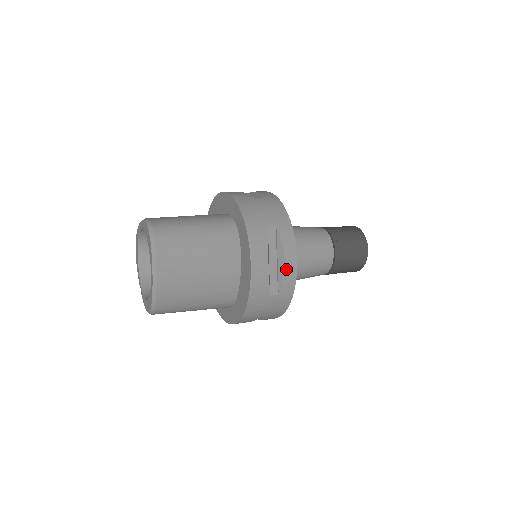
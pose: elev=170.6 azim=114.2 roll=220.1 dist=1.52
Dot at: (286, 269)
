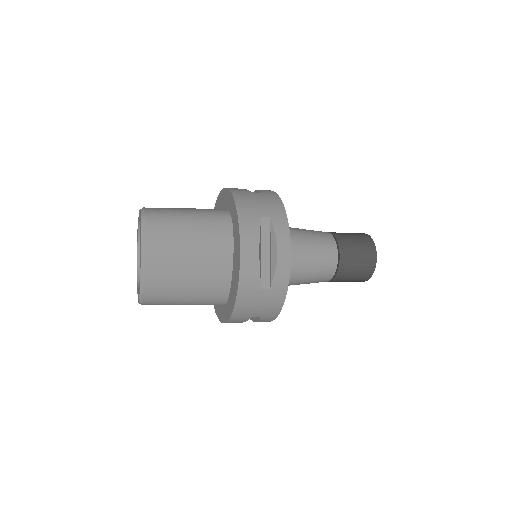
Dot at: (279, 261)
